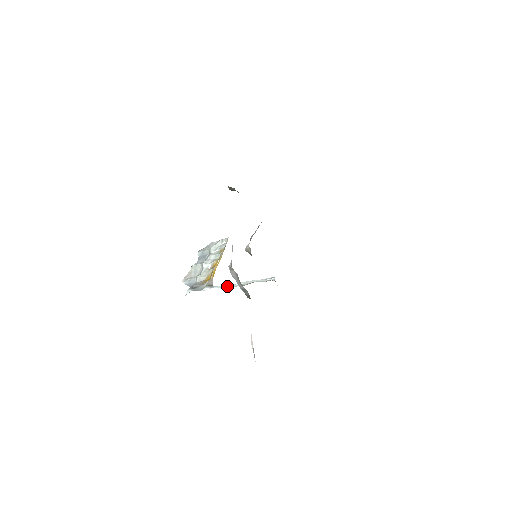
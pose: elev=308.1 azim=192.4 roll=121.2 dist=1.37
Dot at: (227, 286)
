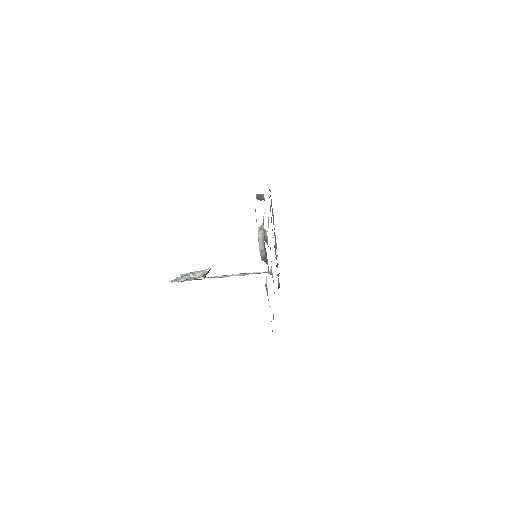
Dot at: (224, 275)
